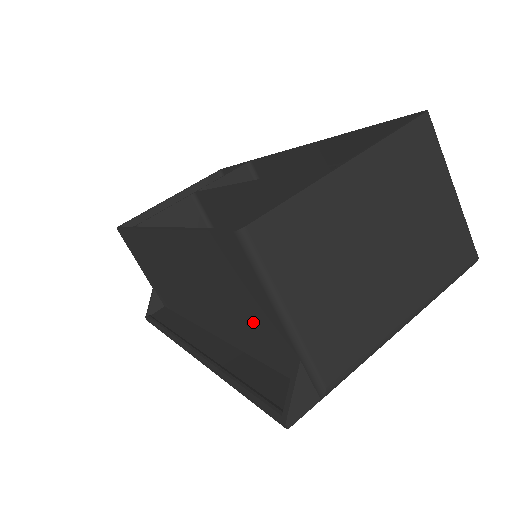
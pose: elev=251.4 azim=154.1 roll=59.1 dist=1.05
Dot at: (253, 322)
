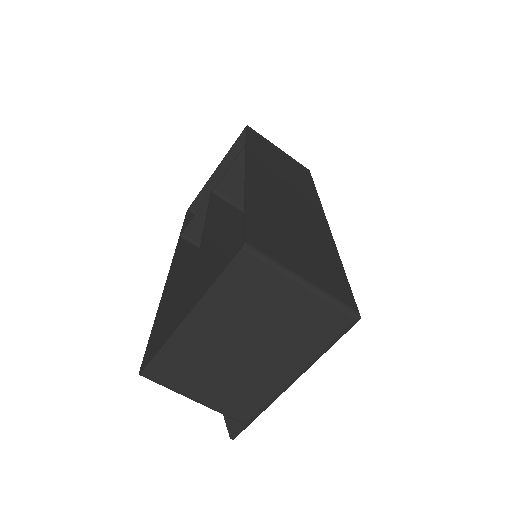
Dot at: occluded
